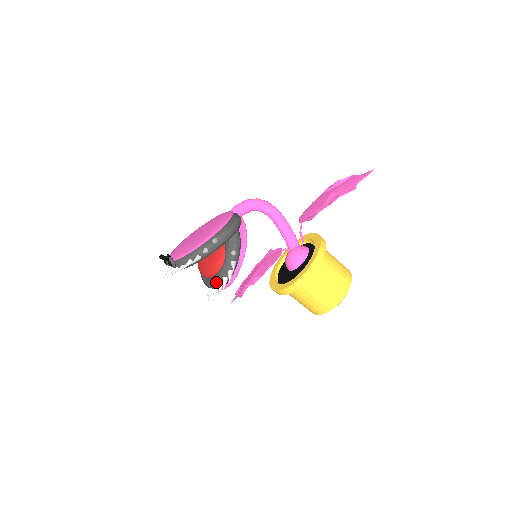
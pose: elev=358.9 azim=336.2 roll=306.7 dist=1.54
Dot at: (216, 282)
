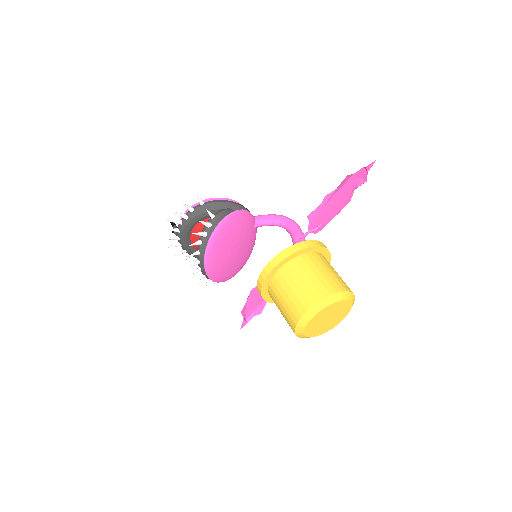
Dot at: occluded
